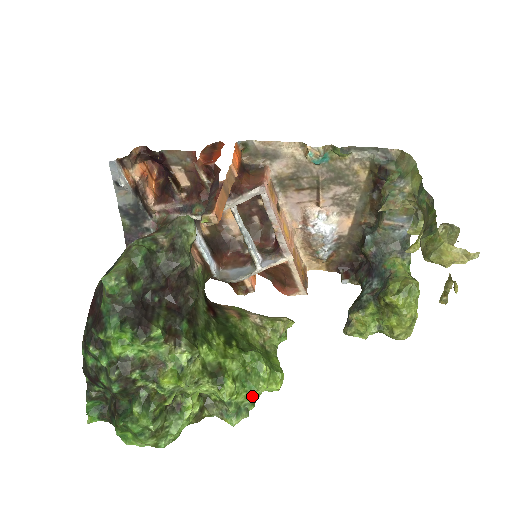
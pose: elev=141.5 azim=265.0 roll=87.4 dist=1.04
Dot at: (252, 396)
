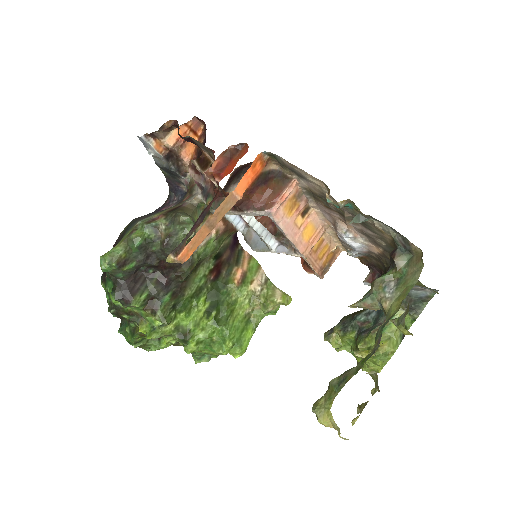
Dot at: (213, 354)
